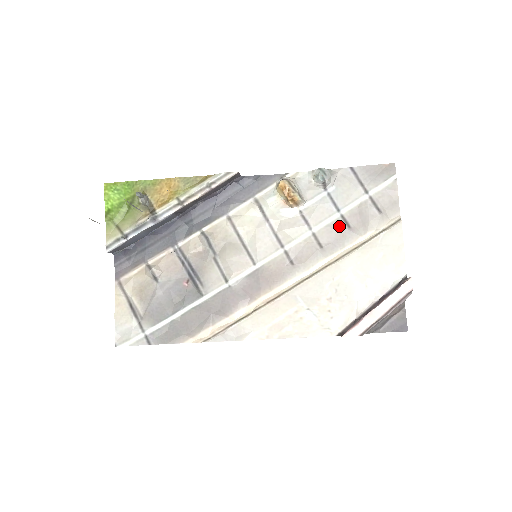
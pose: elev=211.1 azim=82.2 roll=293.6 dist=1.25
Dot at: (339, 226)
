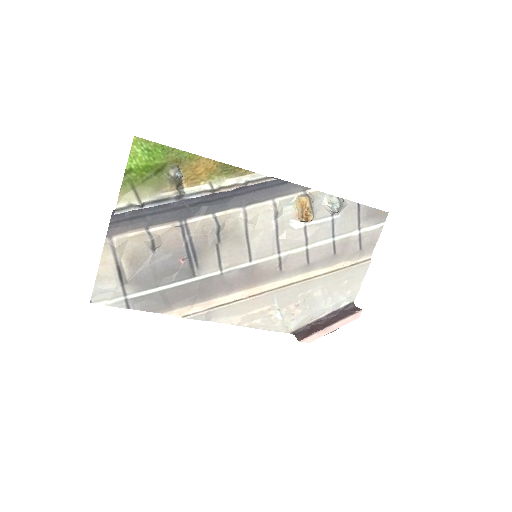
Dot at: (328, 250)
